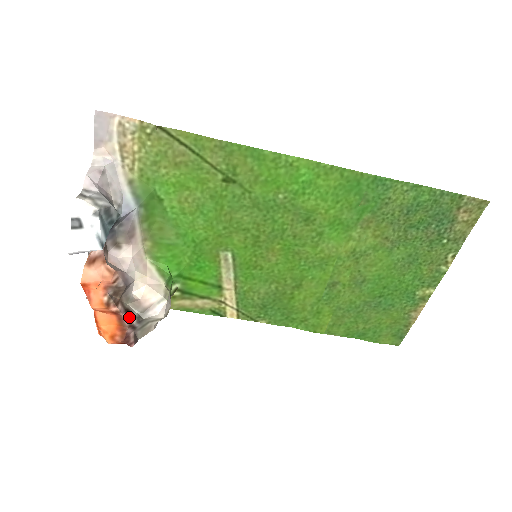
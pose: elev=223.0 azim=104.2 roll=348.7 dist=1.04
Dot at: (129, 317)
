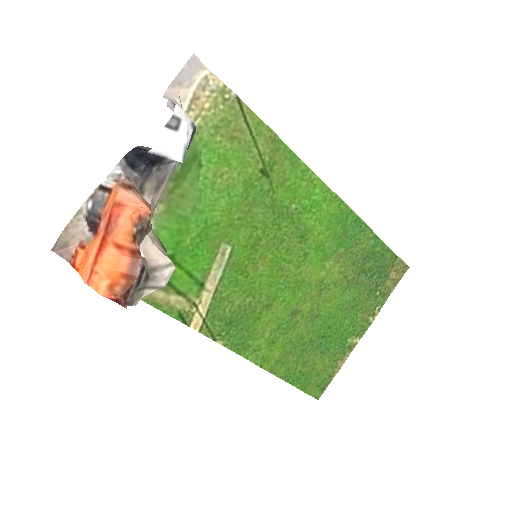
Dot at: (143, 265)
